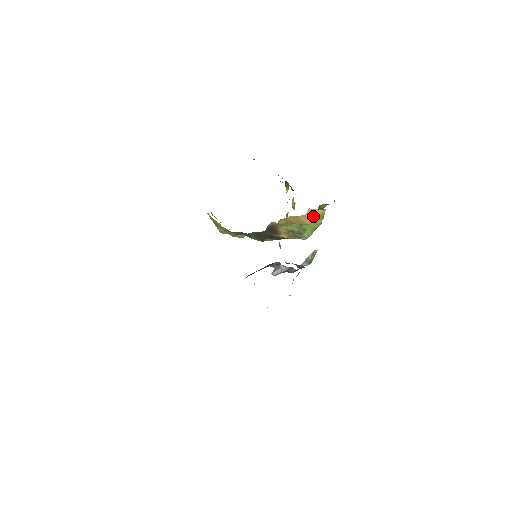
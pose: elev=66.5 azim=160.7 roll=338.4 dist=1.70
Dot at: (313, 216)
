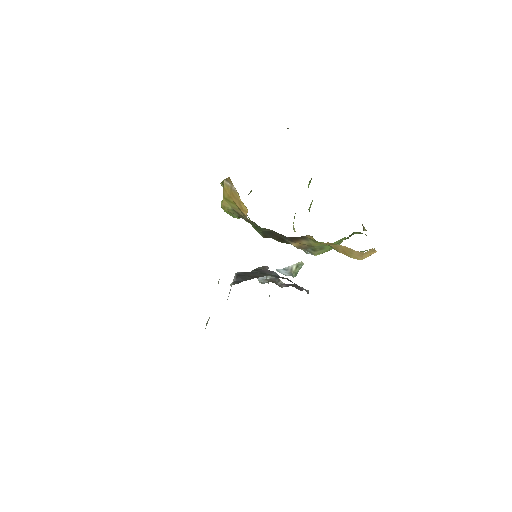
Dot at: (366, 255)
